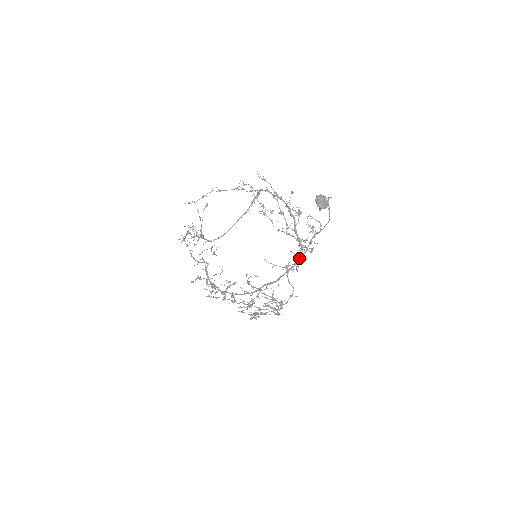
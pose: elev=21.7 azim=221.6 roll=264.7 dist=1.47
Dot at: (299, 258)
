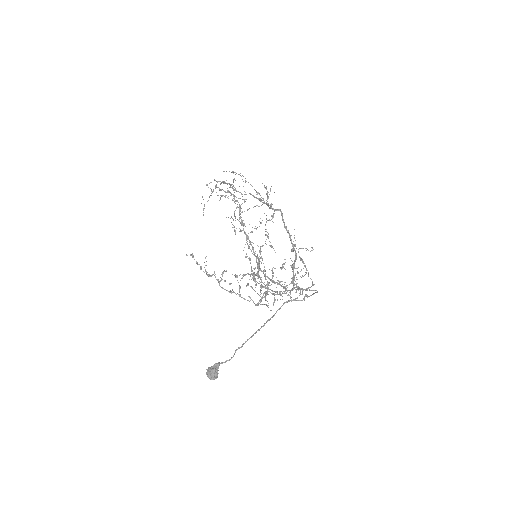
Dot at: occluded
